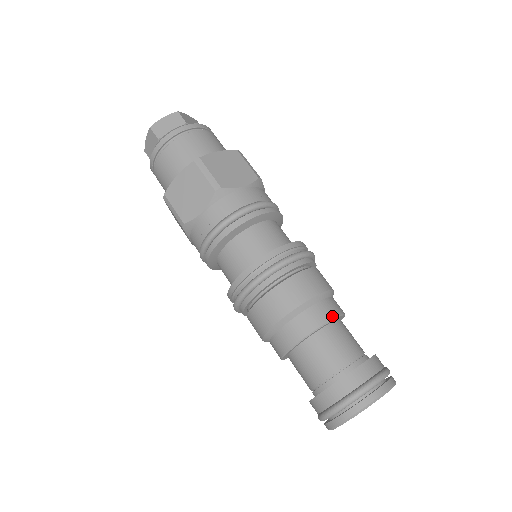
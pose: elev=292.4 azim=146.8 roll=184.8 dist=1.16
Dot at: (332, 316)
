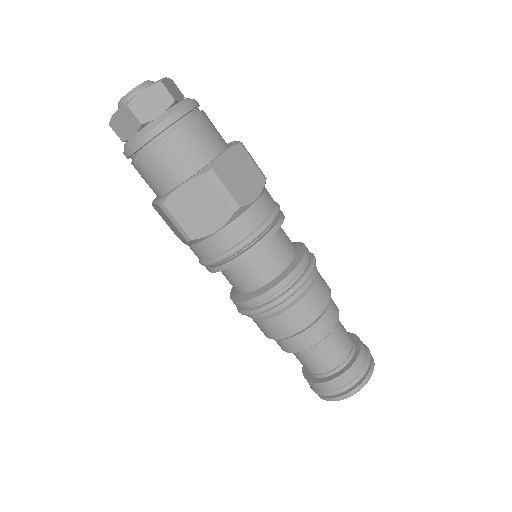
Dot at: (336, 320)
